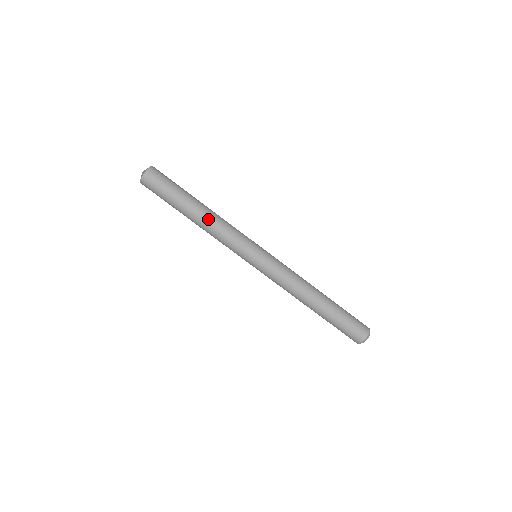
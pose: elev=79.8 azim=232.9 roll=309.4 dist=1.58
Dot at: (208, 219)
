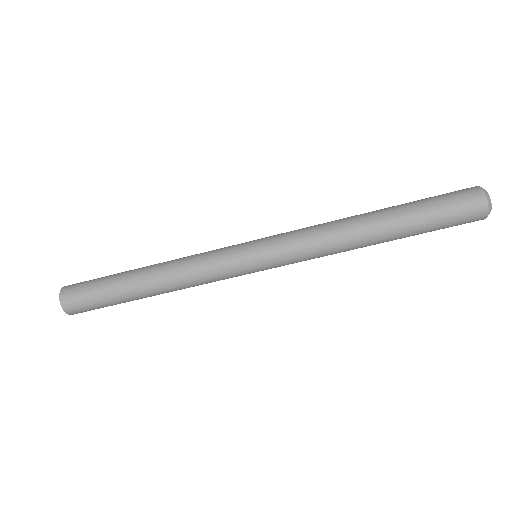
Dot at: (165, 282)
